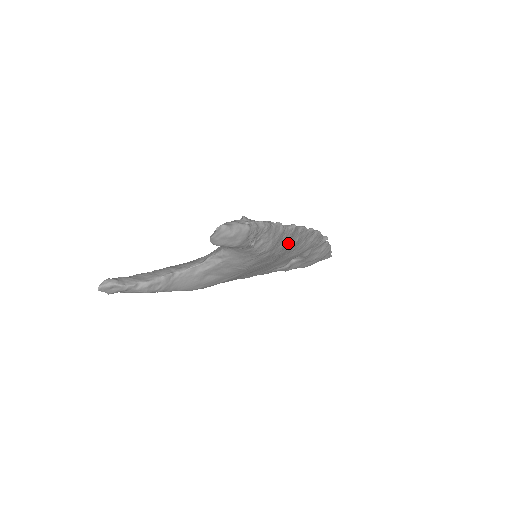
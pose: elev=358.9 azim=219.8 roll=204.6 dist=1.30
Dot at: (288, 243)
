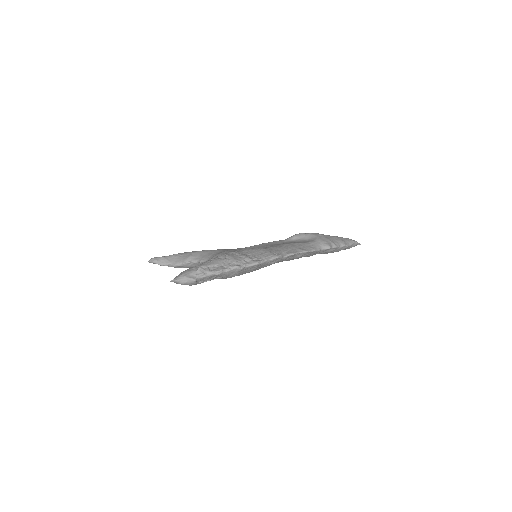
Dot at: (261, 267)
